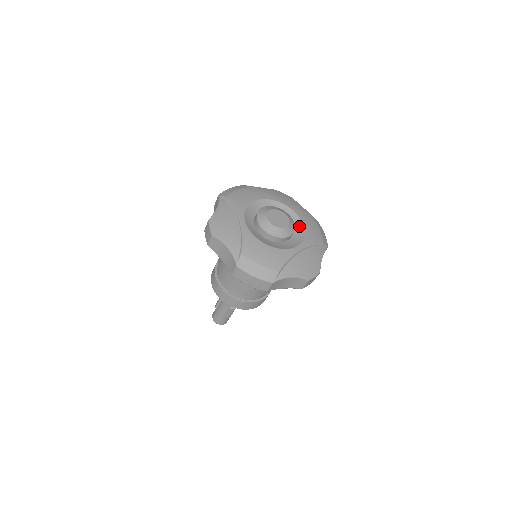
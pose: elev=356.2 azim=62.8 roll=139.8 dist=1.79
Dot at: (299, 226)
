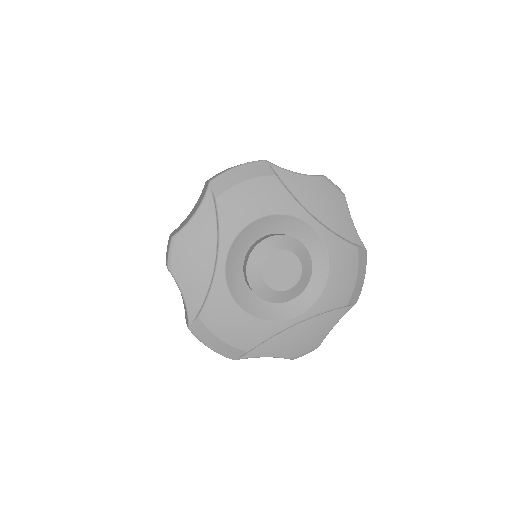
Dot at: (320, 274)
